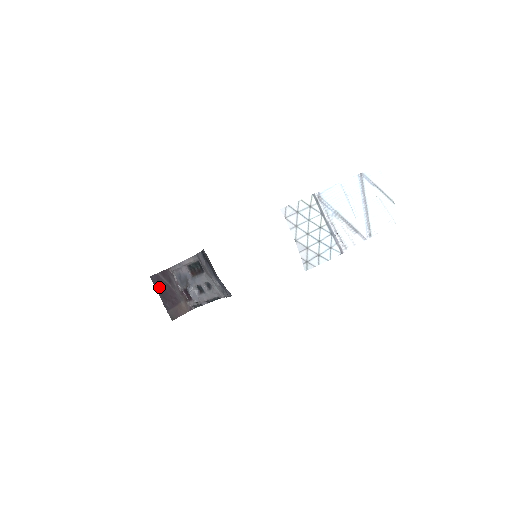
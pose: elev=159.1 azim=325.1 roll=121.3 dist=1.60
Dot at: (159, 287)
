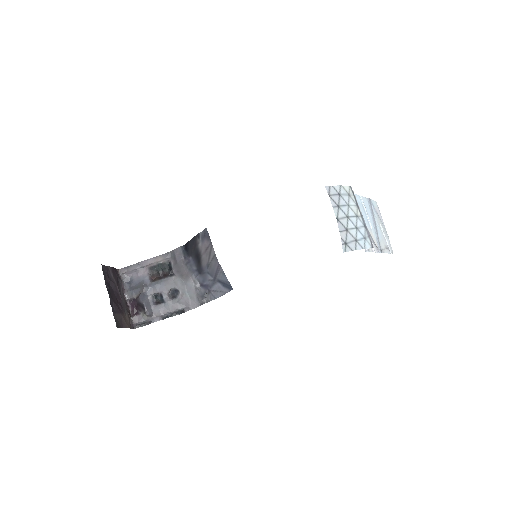
Dot at: (107, 282)
